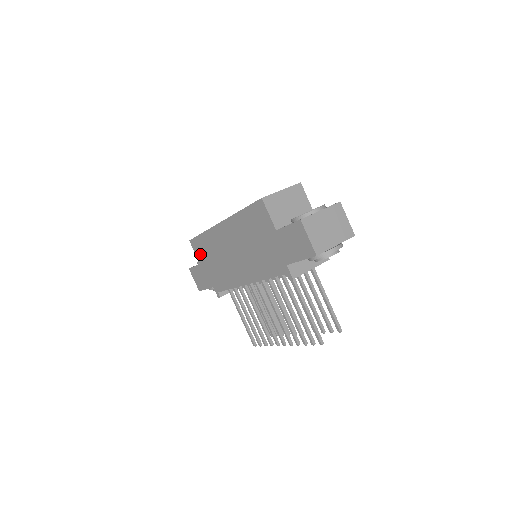
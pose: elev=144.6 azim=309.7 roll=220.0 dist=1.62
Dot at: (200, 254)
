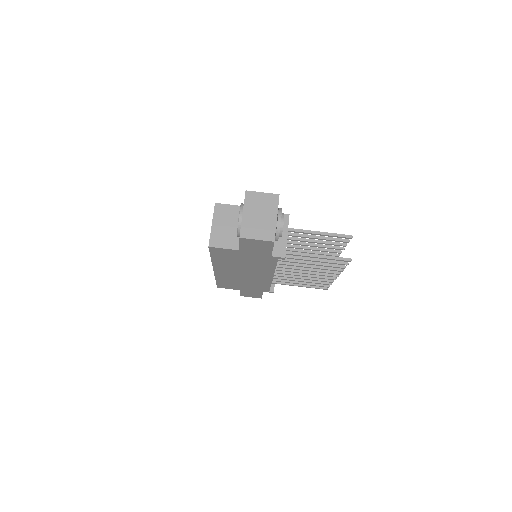
Dot at: (232, 287)
